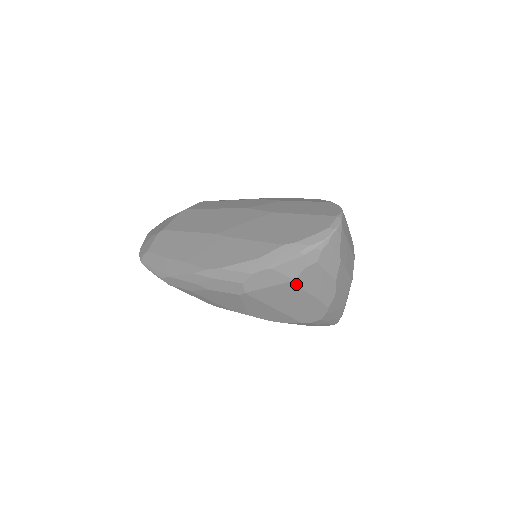
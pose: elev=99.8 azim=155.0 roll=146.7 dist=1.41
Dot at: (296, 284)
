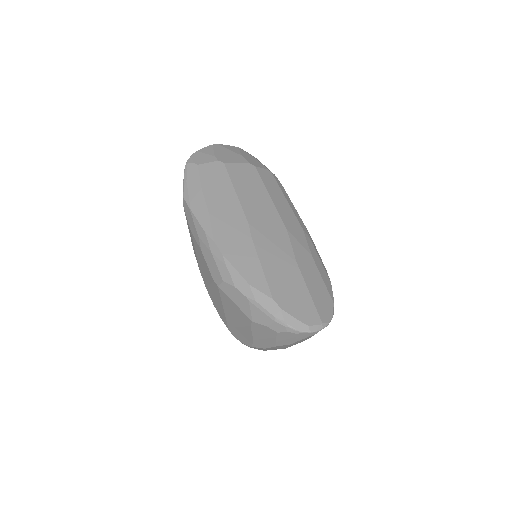
Dot at: (251, 323)
